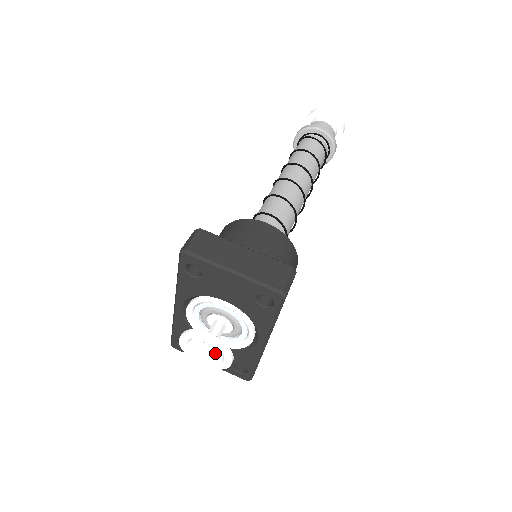
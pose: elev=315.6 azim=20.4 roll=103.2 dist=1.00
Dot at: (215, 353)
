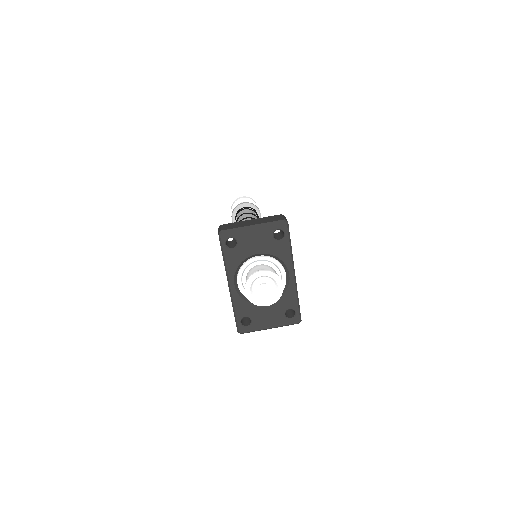
Dot at: (270, 291)
